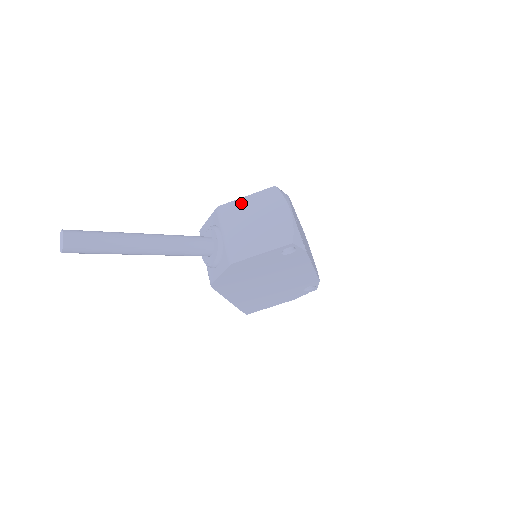
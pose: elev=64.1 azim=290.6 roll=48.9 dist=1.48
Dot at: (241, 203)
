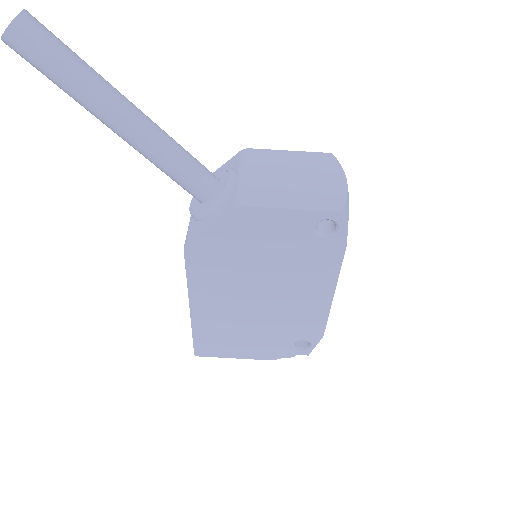
Dot at: (279, 154)
